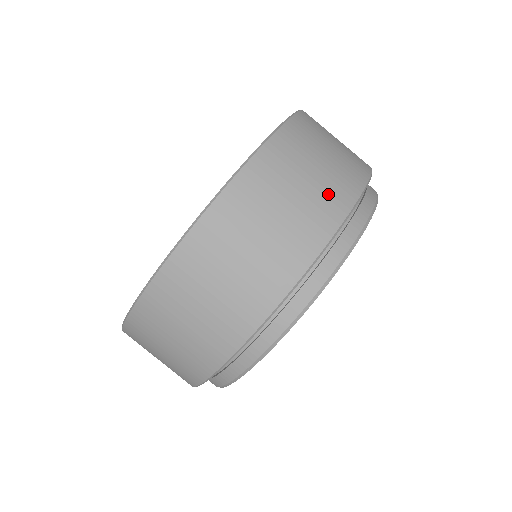
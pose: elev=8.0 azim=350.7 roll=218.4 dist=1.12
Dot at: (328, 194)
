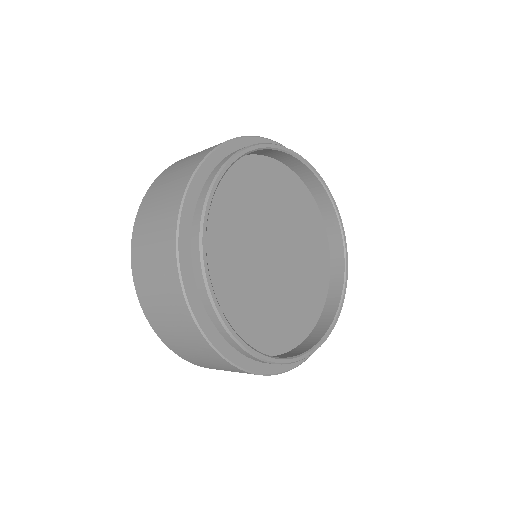
Dot at: (205, 151)
